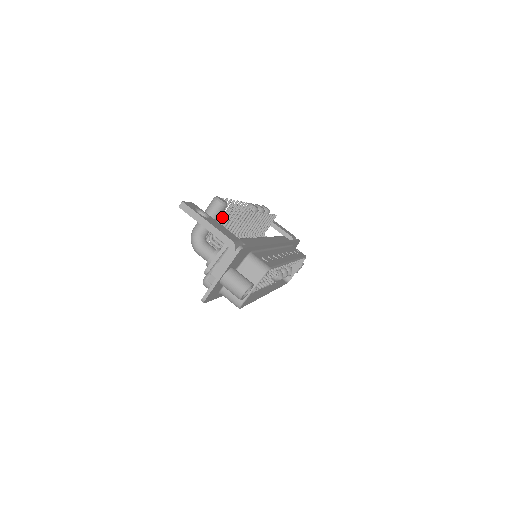
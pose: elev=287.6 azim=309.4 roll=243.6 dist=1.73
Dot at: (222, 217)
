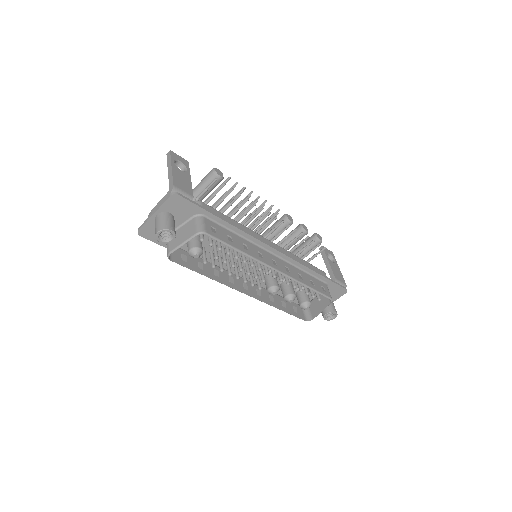
Dot at: (223, 195)
